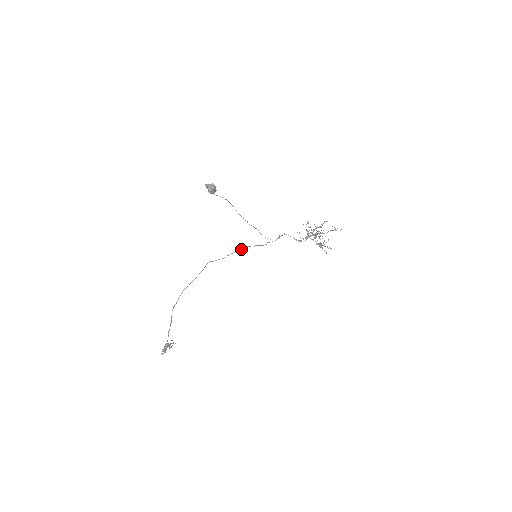
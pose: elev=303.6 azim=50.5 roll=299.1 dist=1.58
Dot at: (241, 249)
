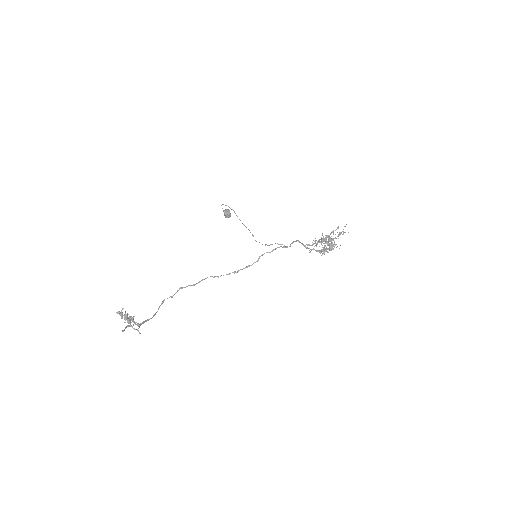
Dot at: (248, 266)
